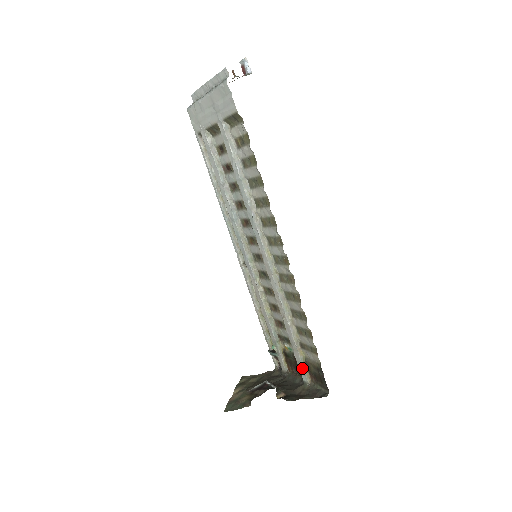
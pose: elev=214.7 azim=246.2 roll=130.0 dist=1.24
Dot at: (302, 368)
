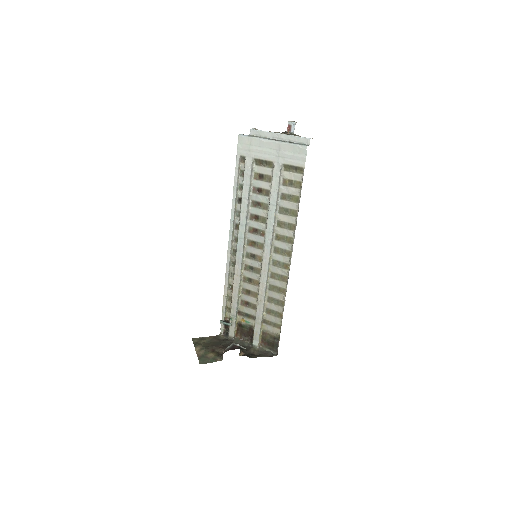
Dot at: (258, 336)
